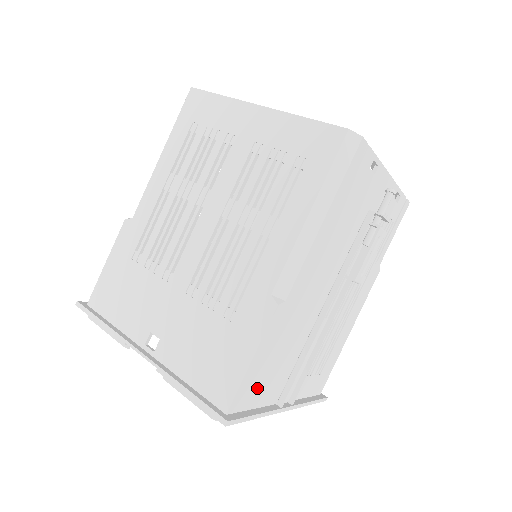
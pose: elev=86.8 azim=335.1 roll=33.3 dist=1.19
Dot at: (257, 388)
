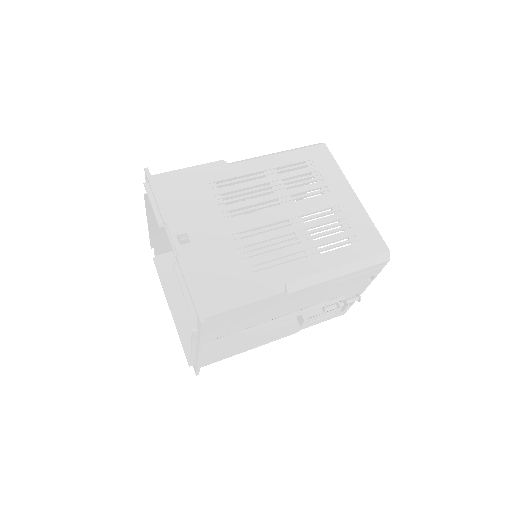
Dot at: (220, 323)
